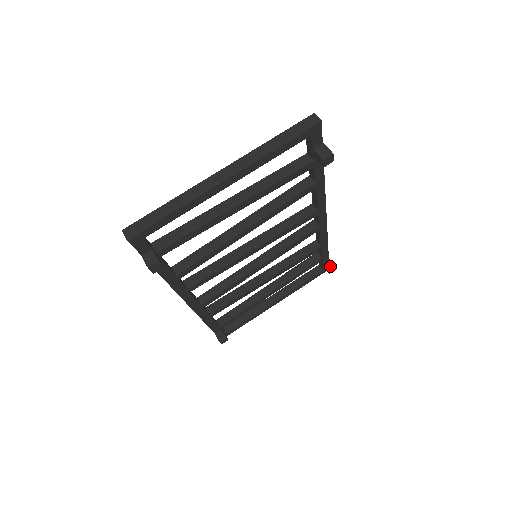
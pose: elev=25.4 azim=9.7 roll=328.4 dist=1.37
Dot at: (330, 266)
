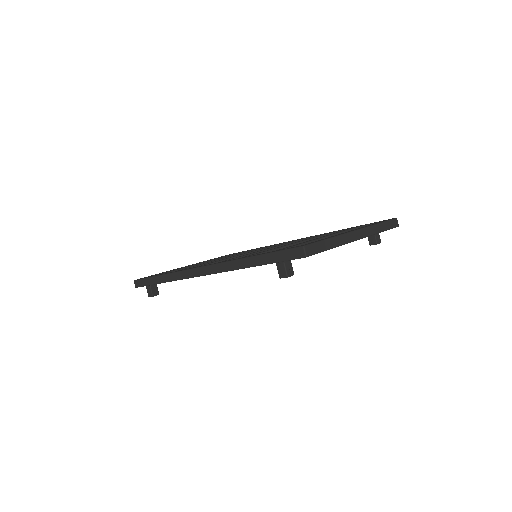
Dot at: occluded
